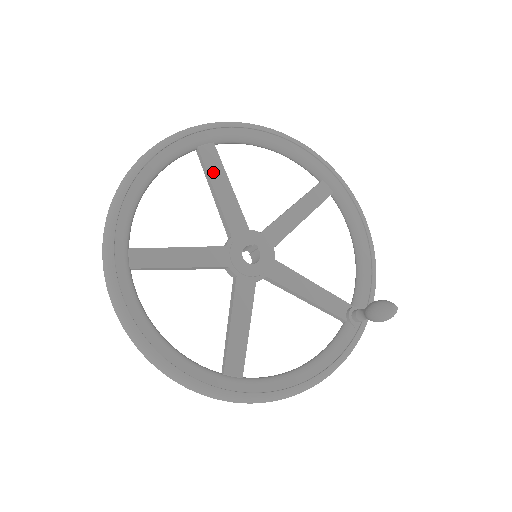
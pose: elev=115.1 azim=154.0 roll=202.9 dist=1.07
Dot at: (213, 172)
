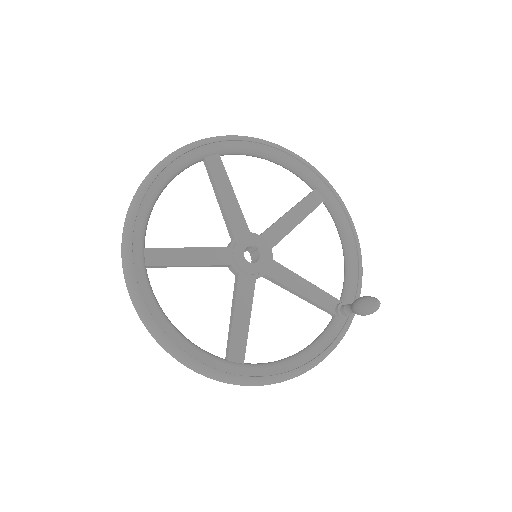
Dot at: (218, 180)
